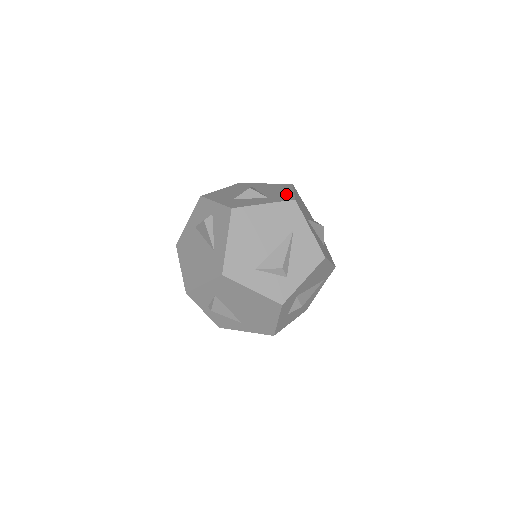
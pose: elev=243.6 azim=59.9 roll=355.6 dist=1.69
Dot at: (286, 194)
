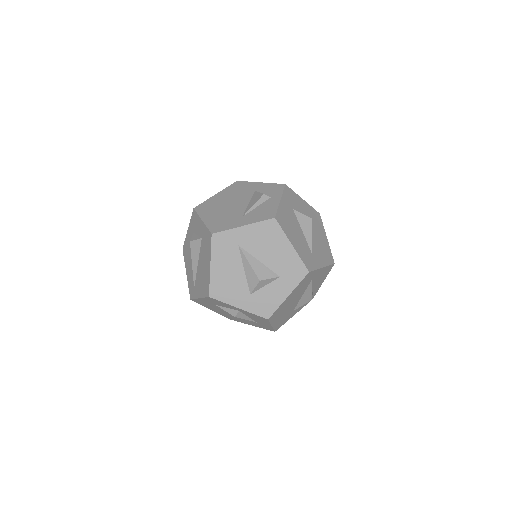
Dot at: (291, 259)
